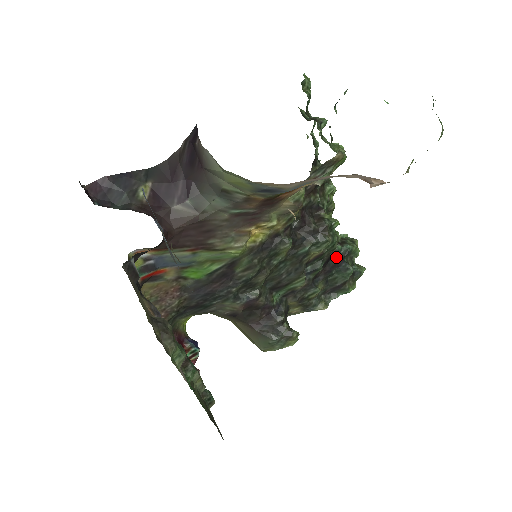
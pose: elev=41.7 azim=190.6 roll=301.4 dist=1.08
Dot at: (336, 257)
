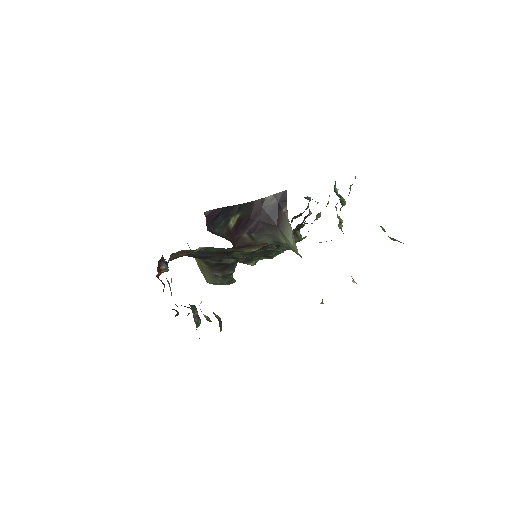
Dot at: occluded
